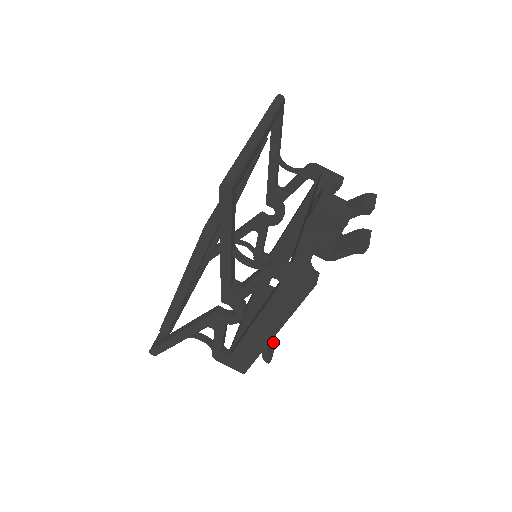
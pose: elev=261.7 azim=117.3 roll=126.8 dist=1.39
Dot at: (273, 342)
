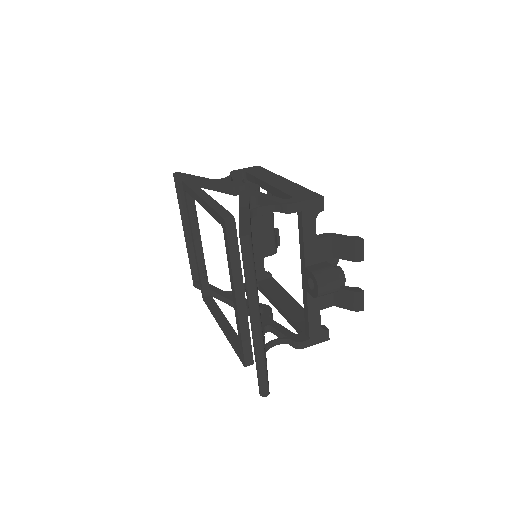
Dot at: occluded
